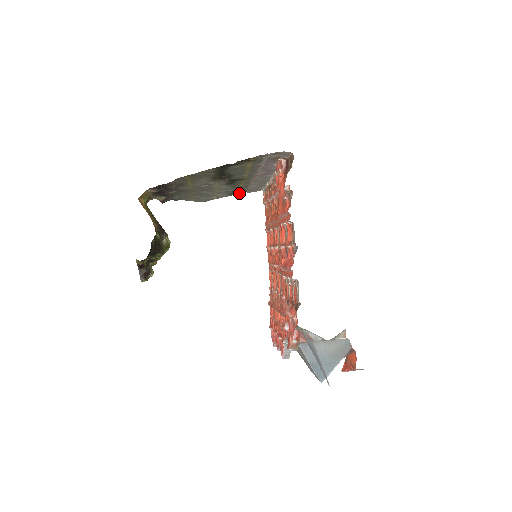
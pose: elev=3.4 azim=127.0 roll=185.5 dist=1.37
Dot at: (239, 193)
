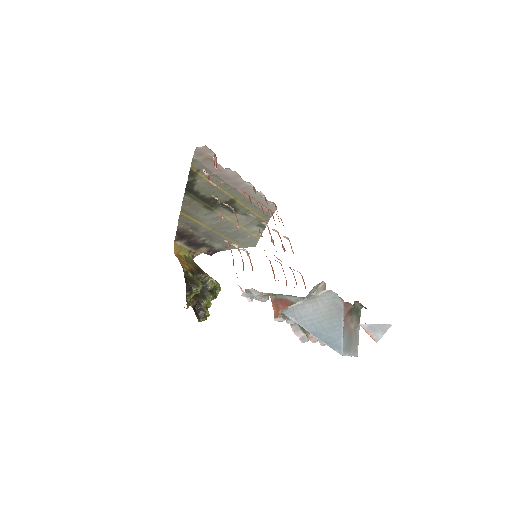
Dot at: (267, 221)
